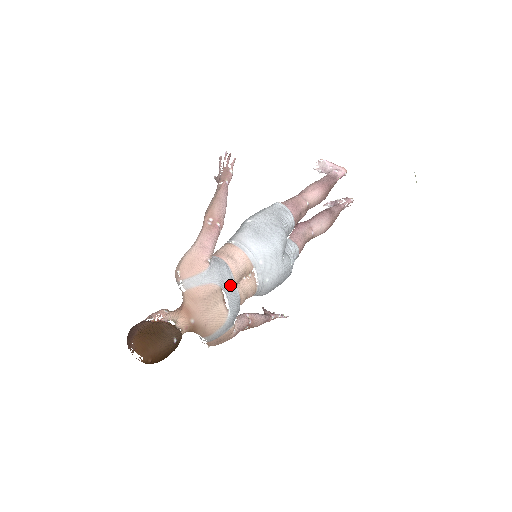
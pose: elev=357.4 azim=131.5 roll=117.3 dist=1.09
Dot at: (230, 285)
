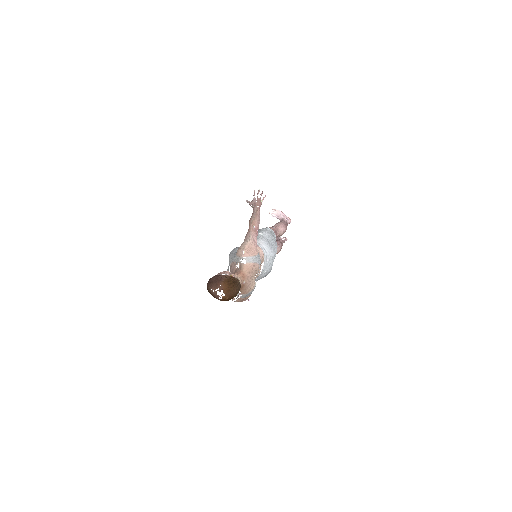
Dot at: occluded
